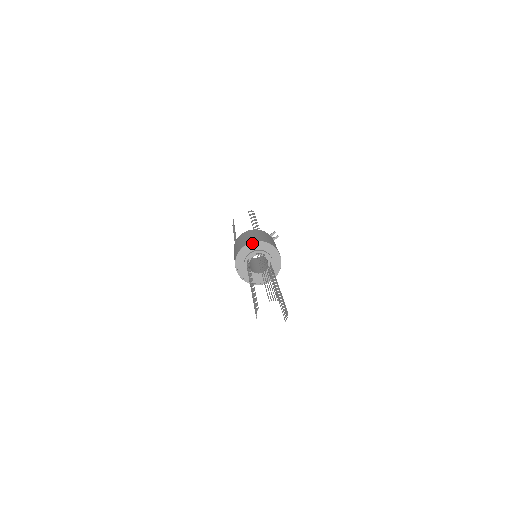
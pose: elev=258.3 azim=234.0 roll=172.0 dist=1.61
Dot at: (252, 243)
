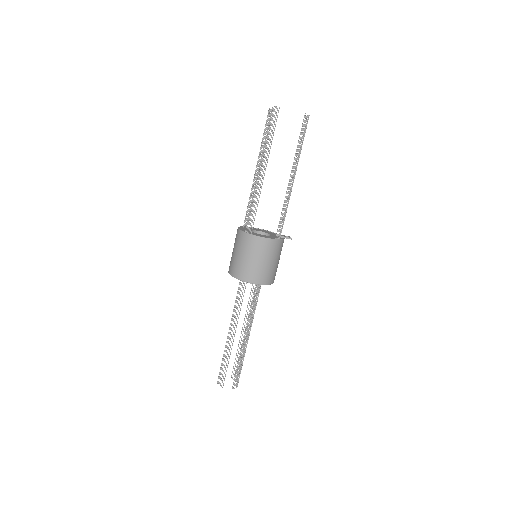
Dot at: (261, 284)
